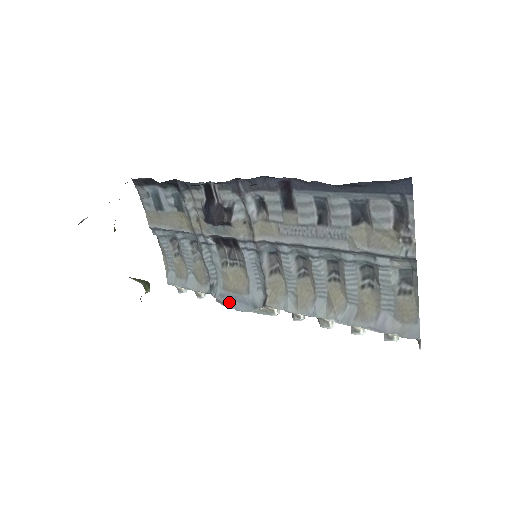
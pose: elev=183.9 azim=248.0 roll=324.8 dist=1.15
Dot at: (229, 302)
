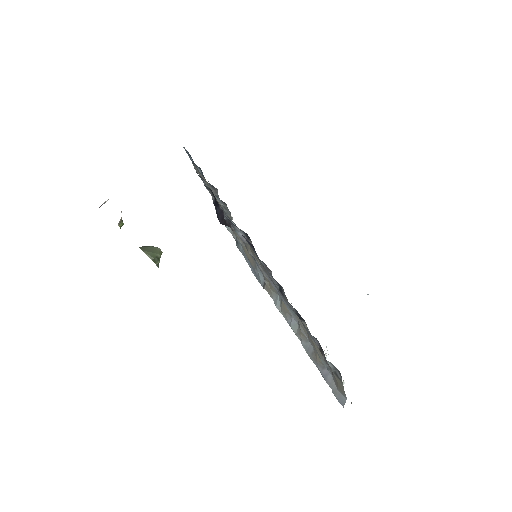
Dot at: (247, 261)
